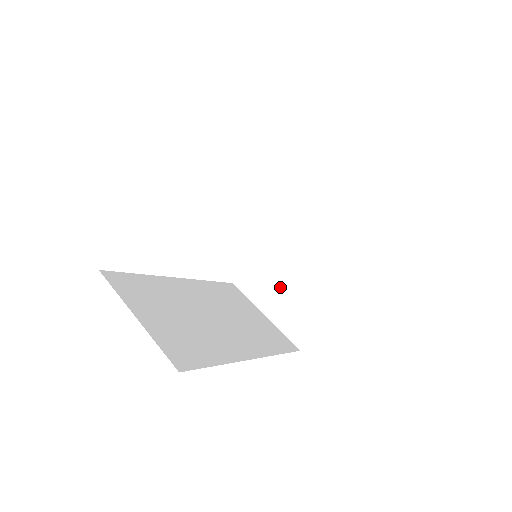
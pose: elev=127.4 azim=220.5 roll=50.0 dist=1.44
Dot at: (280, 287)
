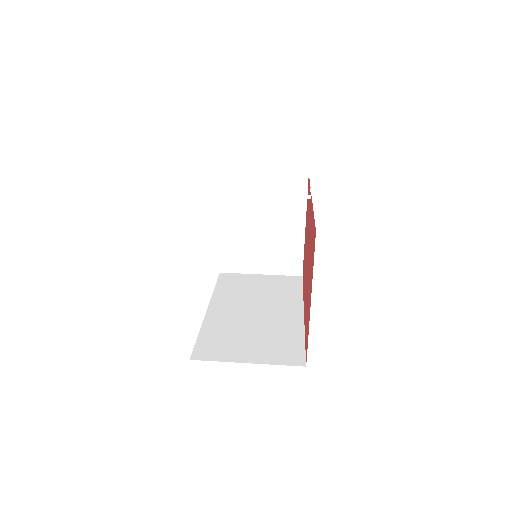
Dot at: (257, 250)
